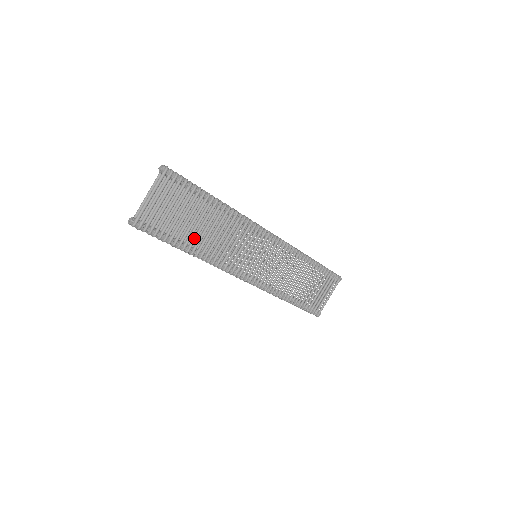
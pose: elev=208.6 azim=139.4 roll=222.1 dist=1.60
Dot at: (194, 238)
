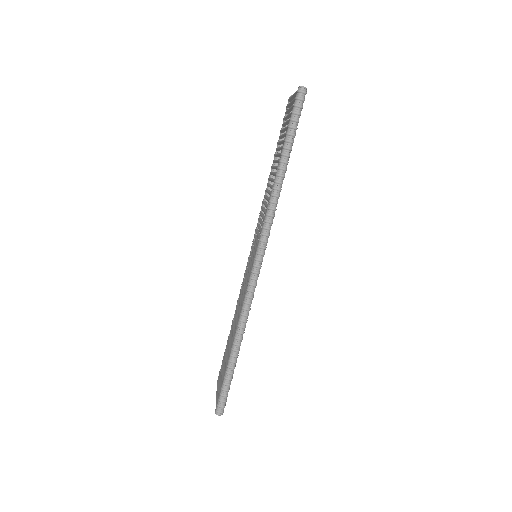
Dot at: occluded
